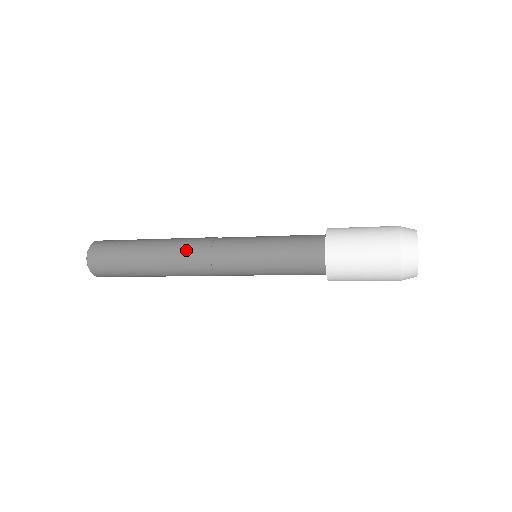
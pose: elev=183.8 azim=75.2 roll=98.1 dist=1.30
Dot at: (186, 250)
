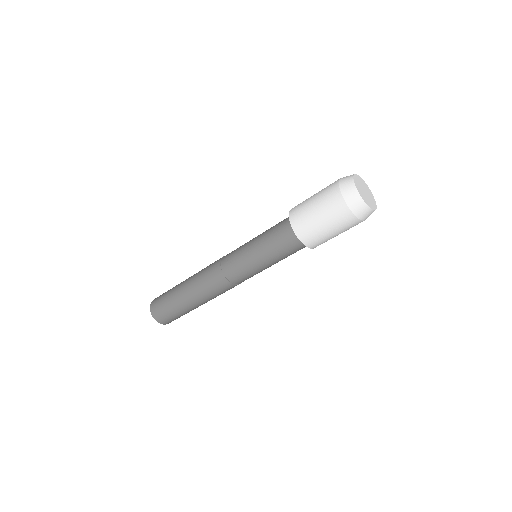
Dot at: occluded
